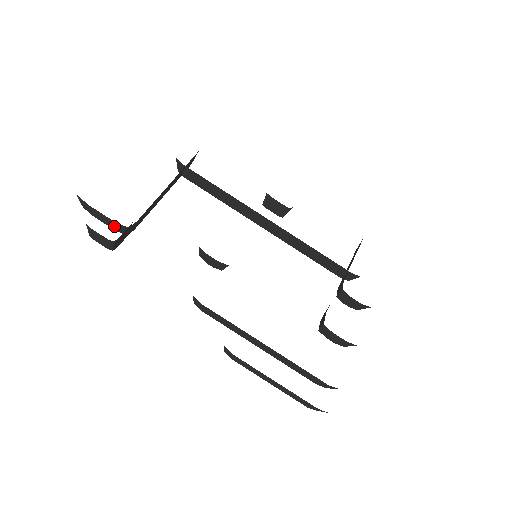
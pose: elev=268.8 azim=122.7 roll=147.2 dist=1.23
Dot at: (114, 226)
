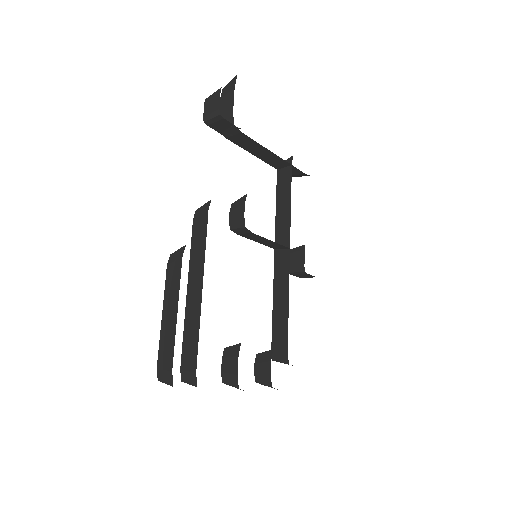
Dot at: (225, 116)
